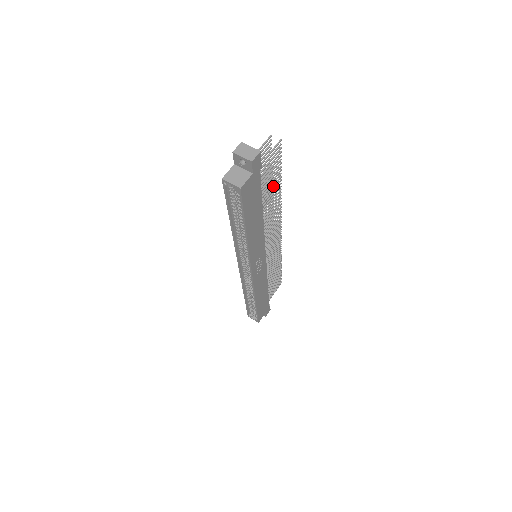
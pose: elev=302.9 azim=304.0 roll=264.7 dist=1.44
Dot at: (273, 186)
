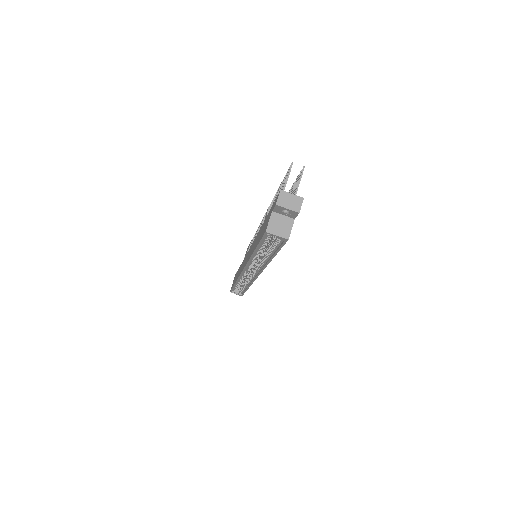
Dot at: occluded
